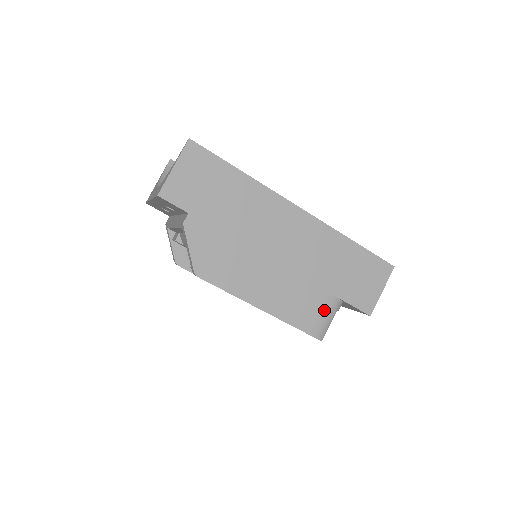
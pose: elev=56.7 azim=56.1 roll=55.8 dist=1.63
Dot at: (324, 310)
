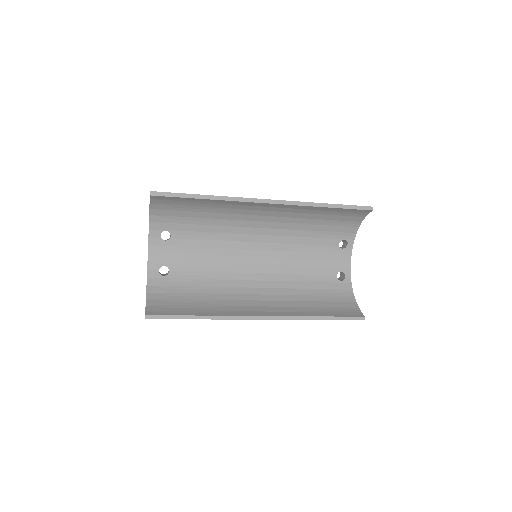
Dot at: occluded
